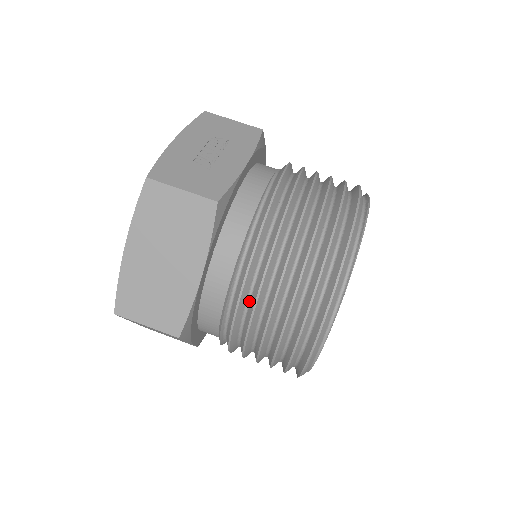
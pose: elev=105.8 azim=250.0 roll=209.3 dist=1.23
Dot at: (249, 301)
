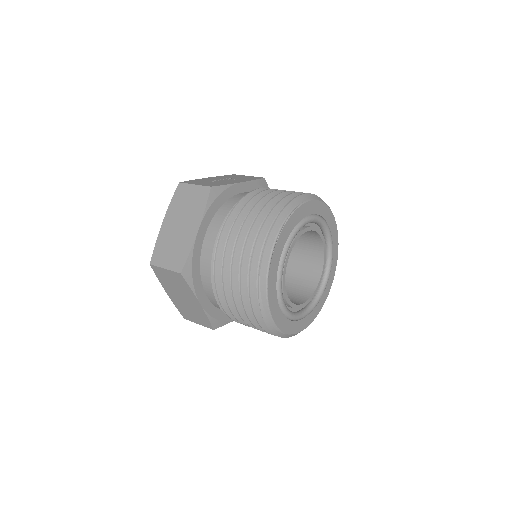
Dot at: occluded
